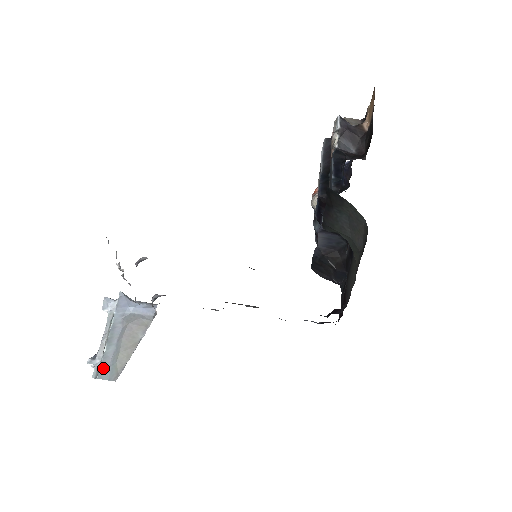
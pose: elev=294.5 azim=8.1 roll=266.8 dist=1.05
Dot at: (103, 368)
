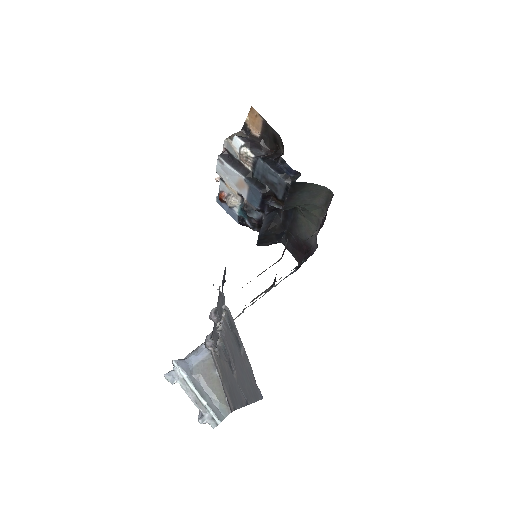
Dot at: (217, 414)
